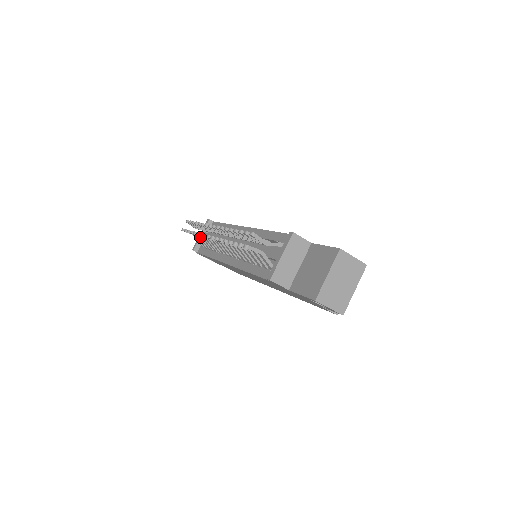
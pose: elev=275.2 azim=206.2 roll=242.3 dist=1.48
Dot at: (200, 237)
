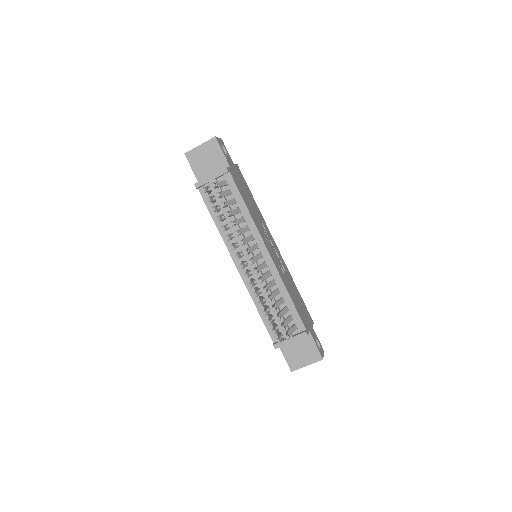
Dot at: (219, 210)
